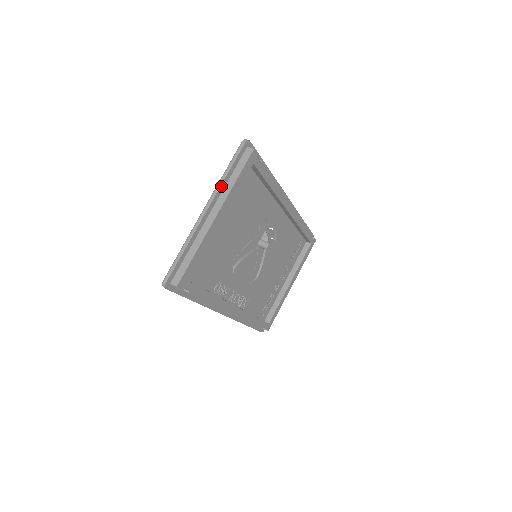
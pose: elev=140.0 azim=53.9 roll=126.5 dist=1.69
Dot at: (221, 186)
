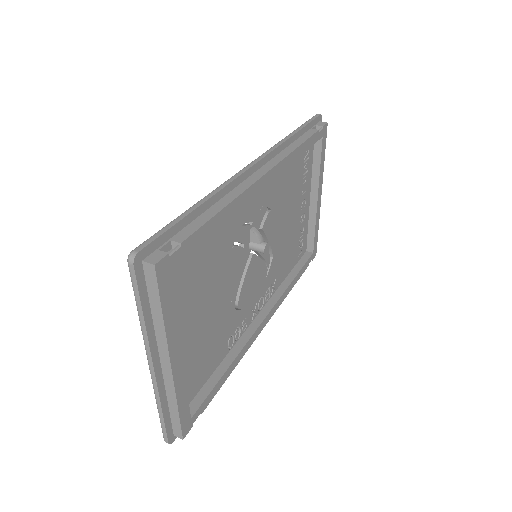
Dot at: (148, 333)
